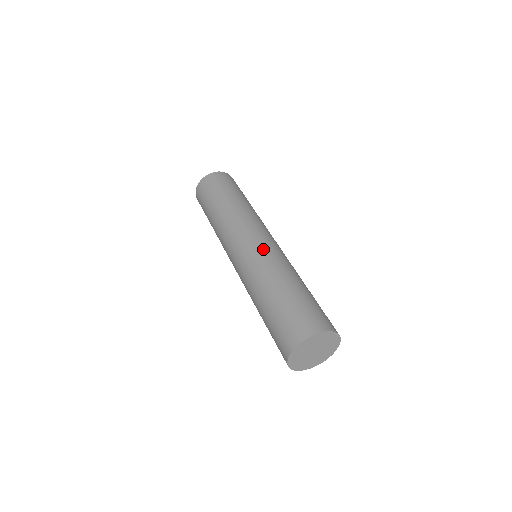
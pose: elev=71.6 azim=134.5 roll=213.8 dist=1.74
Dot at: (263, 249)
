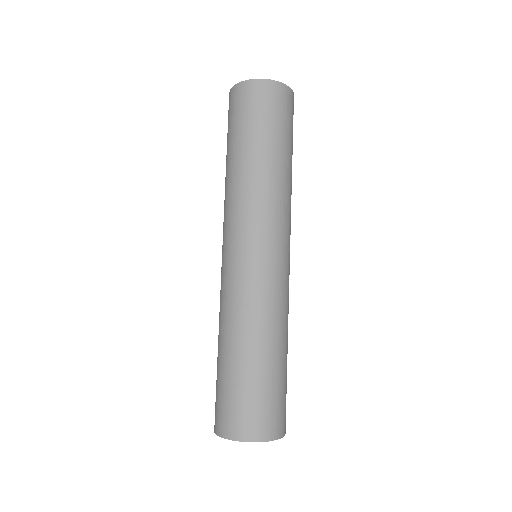
Dot at: (279, 279)
